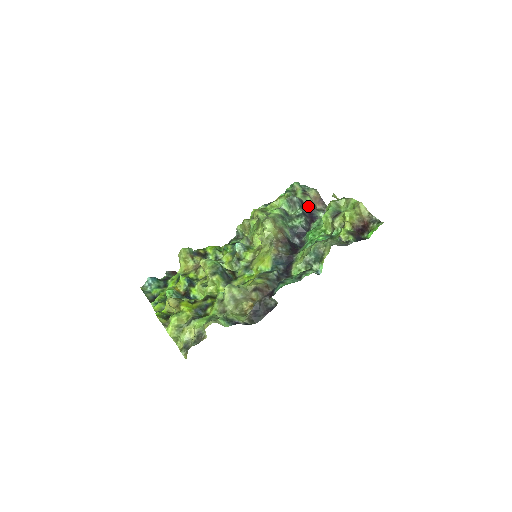
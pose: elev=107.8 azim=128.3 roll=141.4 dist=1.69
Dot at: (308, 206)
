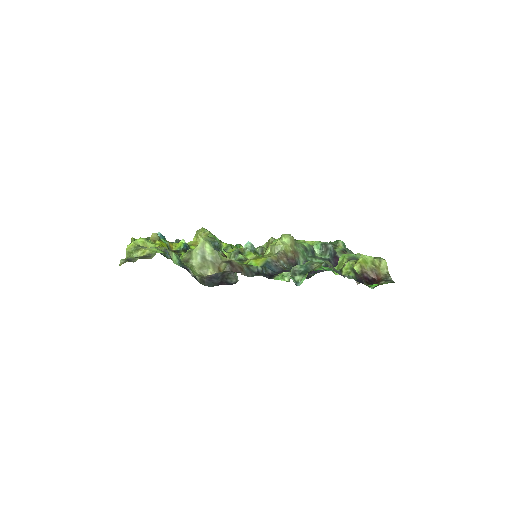
Dot at: occluded
